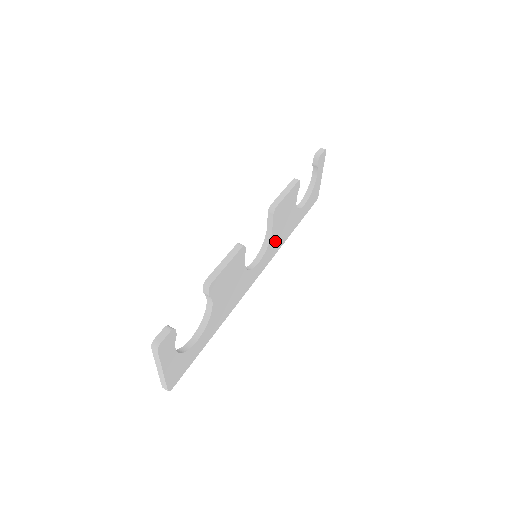
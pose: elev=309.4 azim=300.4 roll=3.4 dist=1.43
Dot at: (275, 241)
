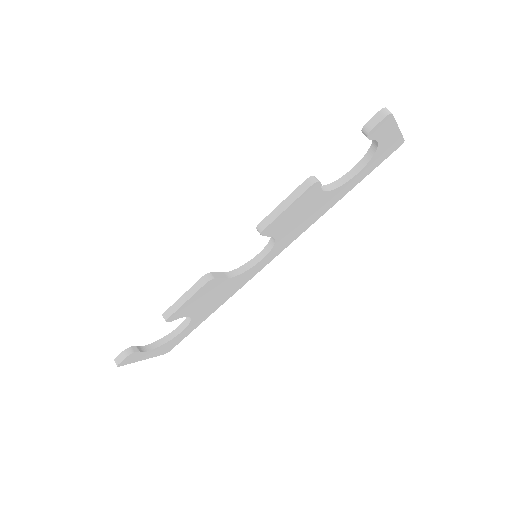
Dot at: (292, 231)
